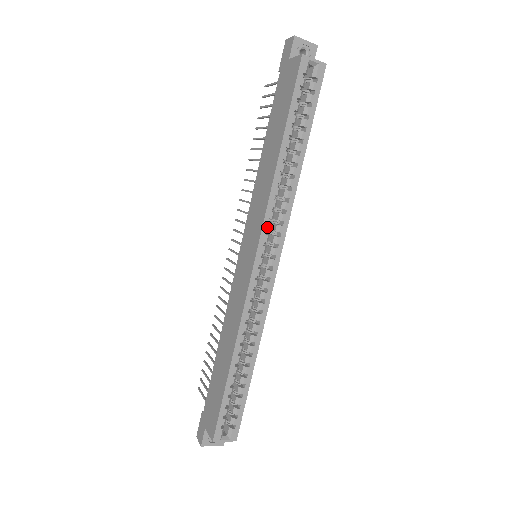
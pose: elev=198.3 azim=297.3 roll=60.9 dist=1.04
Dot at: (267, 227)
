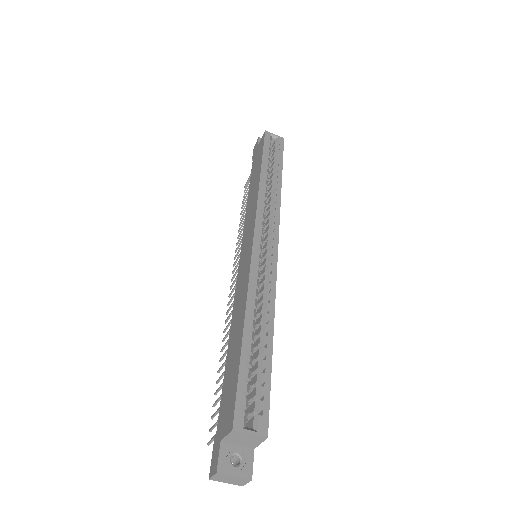
Dot at: (260, 215)
